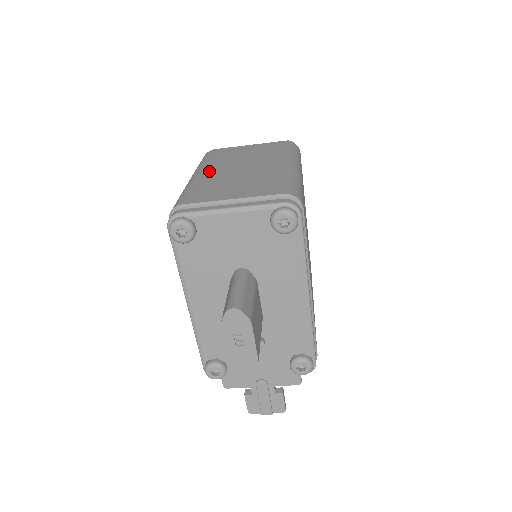
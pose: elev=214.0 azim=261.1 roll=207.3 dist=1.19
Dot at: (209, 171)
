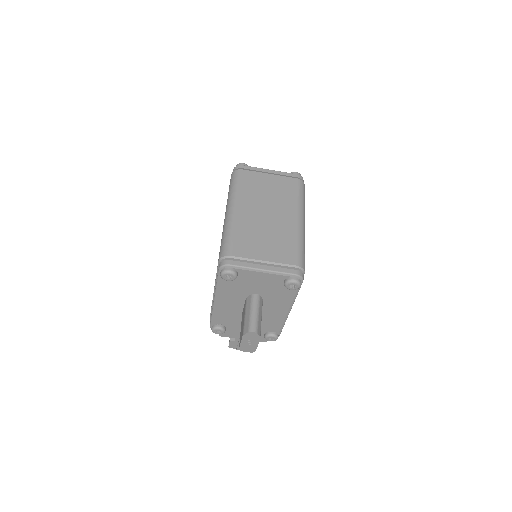
Dot at: (244, 210)
